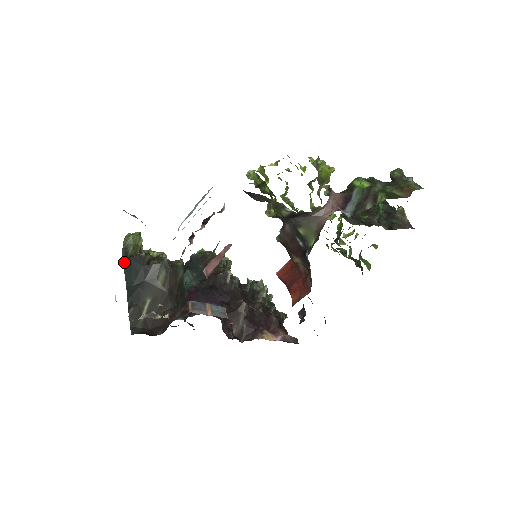
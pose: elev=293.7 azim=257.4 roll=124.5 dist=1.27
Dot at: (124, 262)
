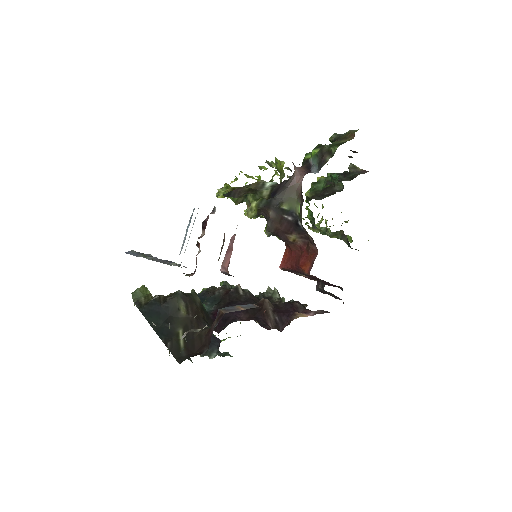
Dot at: (142, 311)
